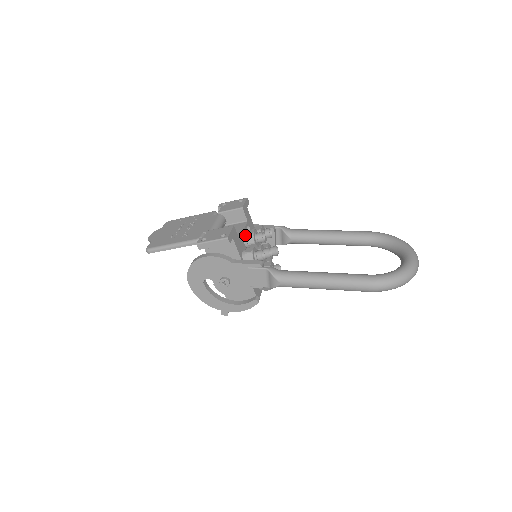
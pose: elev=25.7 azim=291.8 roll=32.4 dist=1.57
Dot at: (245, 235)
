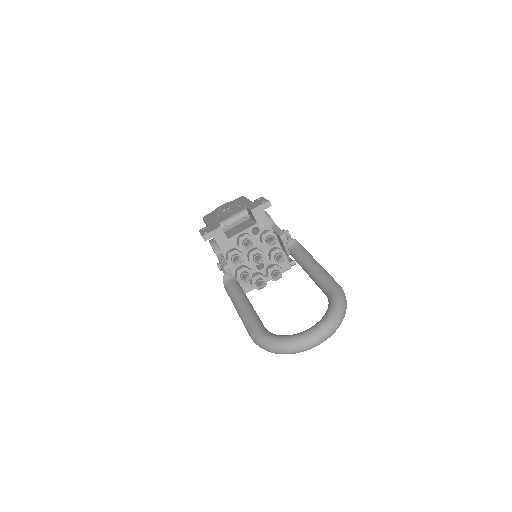
Dot at: (239, 236)
